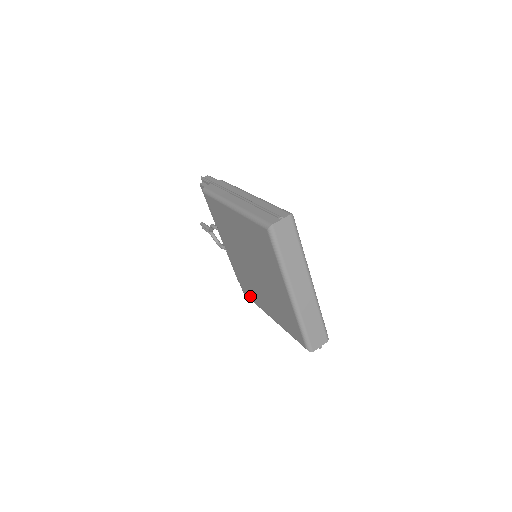
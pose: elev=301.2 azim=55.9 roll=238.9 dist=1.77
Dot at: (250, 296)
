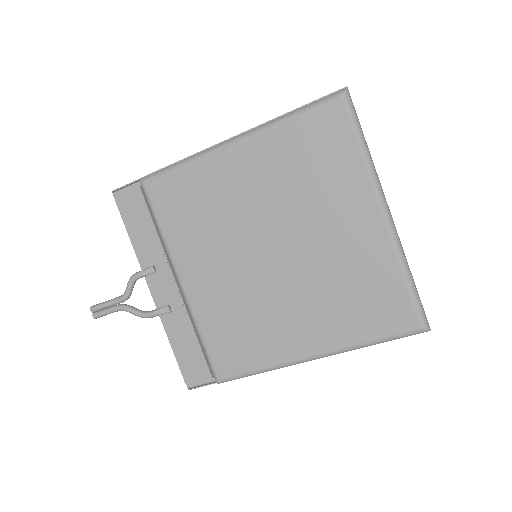
Dot at: (244, 362)
